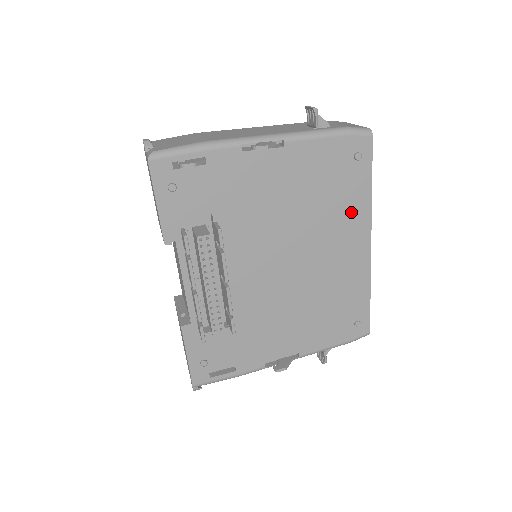
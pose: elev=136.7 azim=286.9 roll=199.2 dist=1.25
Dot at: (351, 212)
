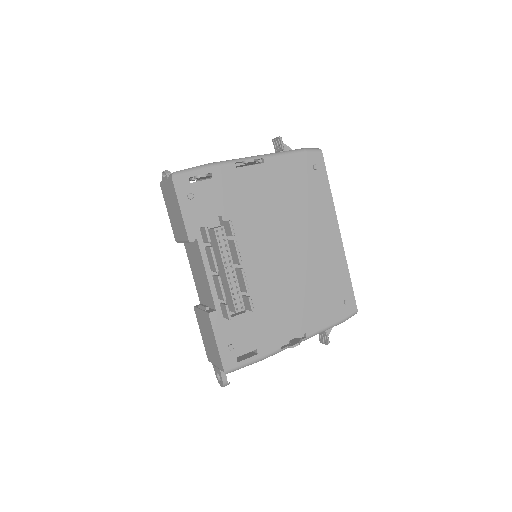
Dot at: (320, 209)
